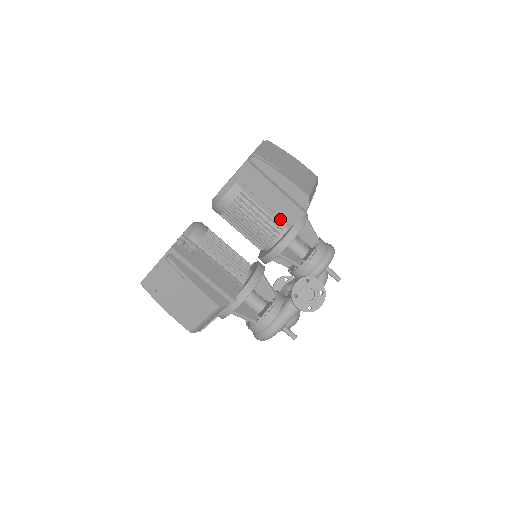
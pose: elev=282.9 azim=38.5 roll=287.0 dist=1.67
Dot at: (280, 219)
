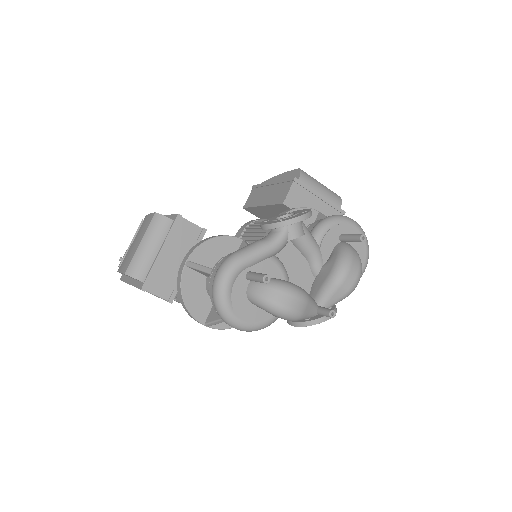
Dot at: (276, 202)
